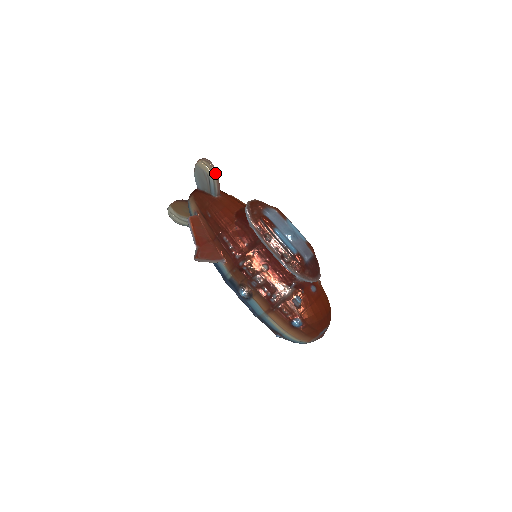
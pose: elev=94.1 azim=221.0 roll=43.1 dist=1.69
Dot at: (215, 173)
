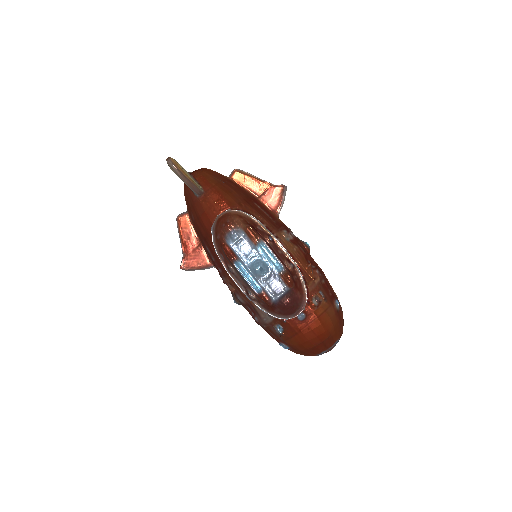
Dot at: (182, 178)
